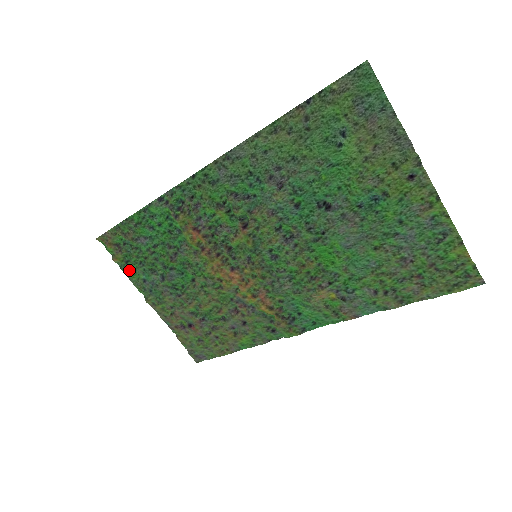
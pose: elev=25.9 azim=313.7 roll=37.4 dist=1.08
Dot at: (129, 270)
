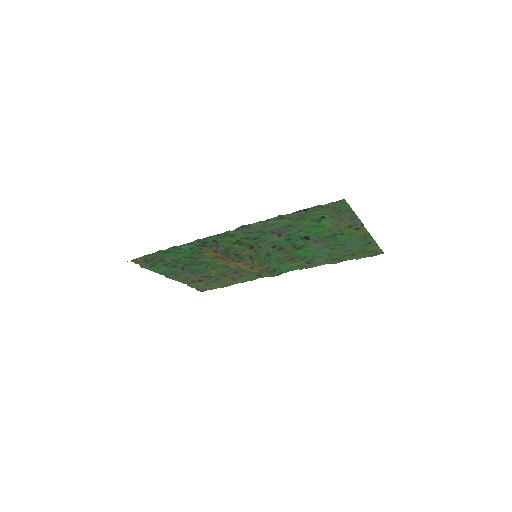
Dot at: (154, 269)
